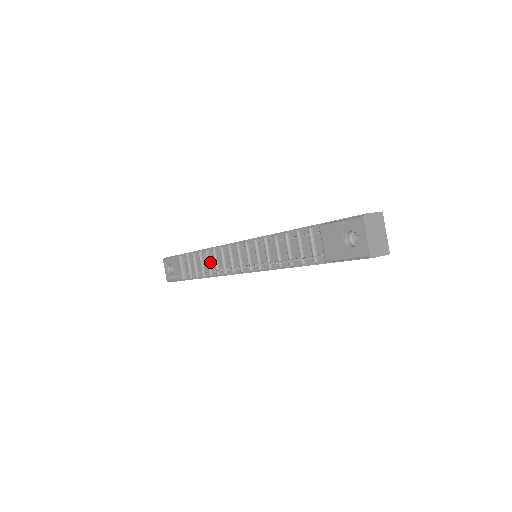
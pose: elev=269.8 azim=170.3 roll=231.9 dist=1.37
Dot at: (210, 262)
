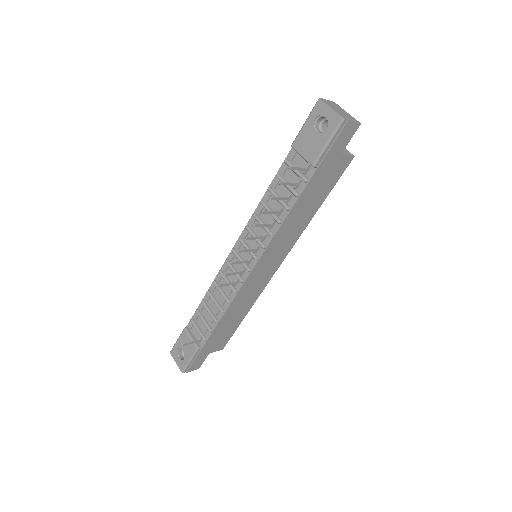
Dot at: (216, 300)
